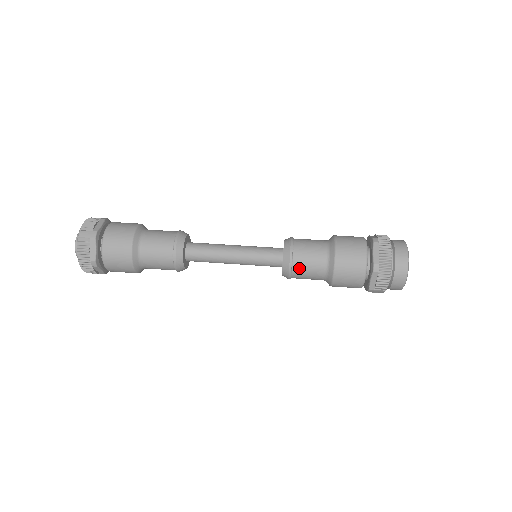
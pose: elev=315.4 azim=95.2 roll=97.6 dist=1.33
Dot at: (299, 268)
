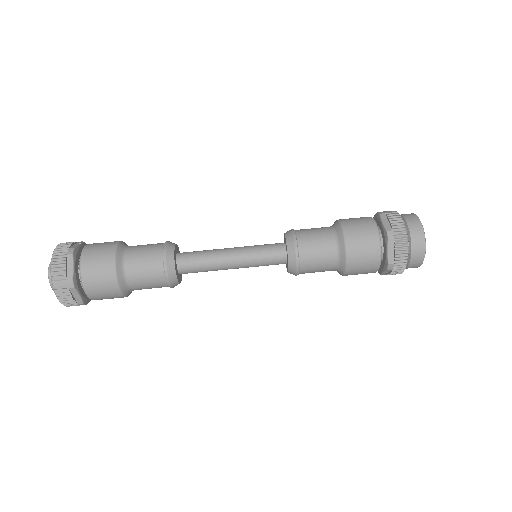
Dot at: (307, 271)
